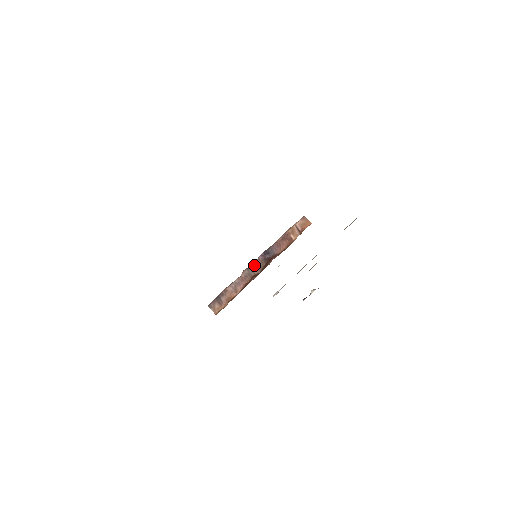
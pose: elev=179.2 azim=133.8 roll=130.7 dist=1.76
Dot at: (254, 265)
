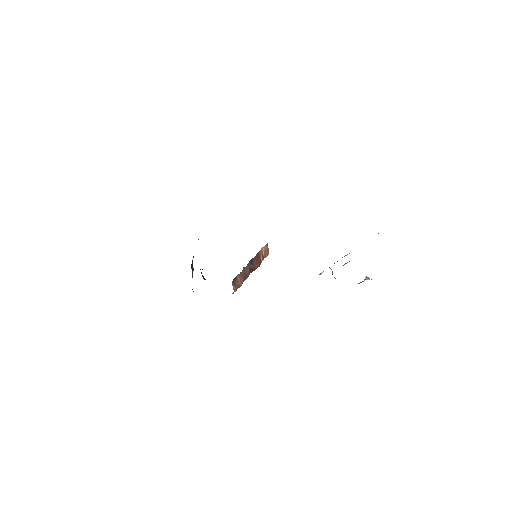
Dot at: (247, 268)
